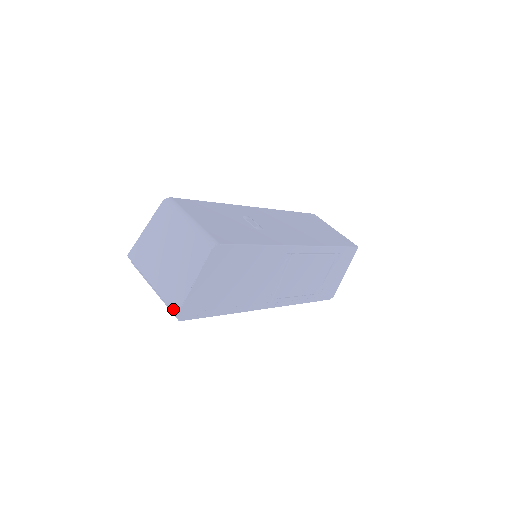
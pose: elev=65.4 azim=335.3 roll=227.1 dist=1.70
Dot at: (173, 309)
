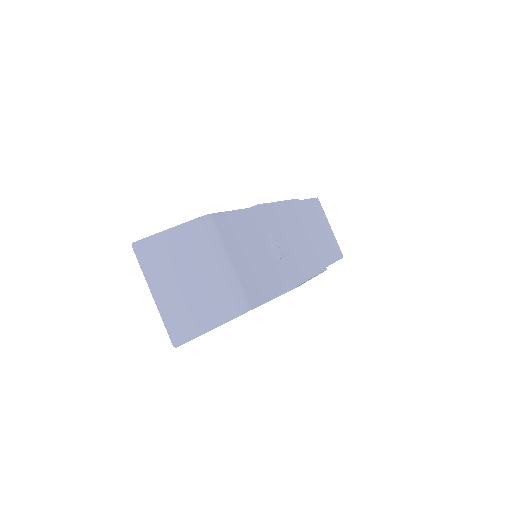
Dot at: (173, 339)
